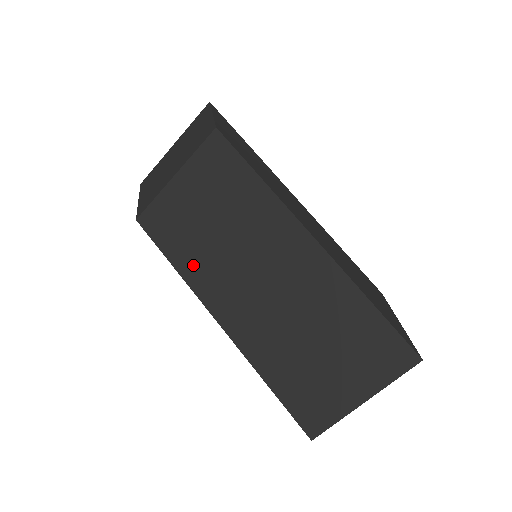
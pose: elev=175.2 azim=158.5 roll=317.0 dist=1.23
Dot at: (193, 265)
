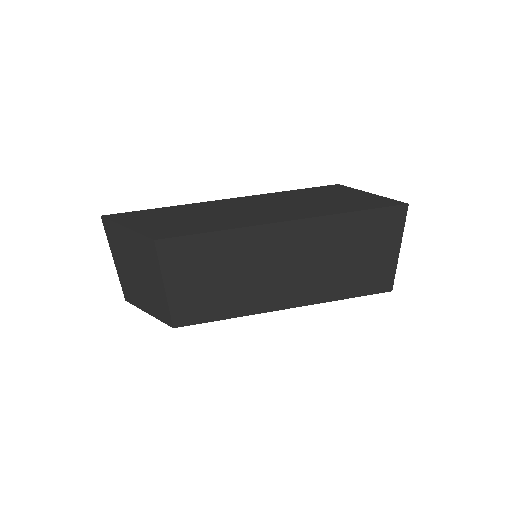
Dot at: (237, 306)
